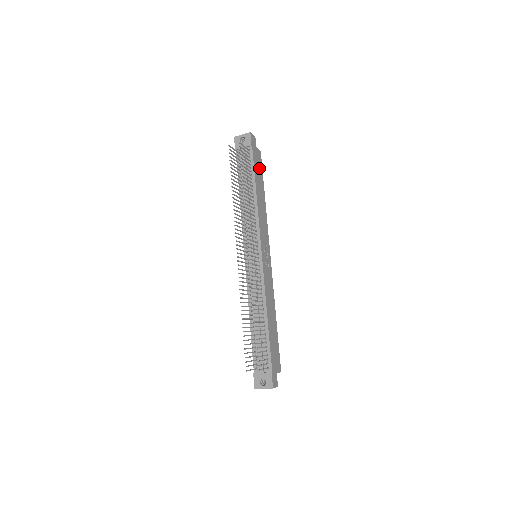
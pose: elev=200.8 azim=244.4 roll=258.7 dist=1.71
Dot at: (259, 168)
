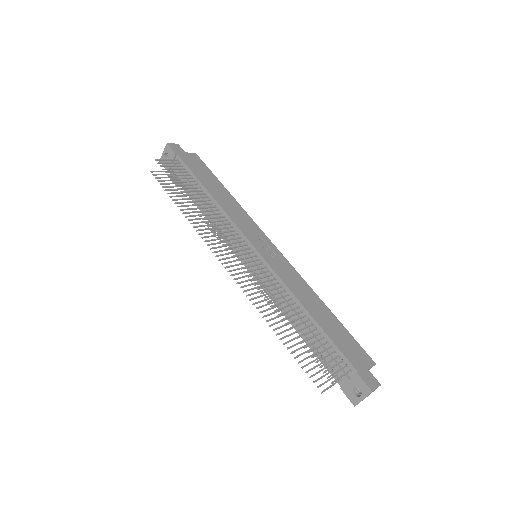
Dot at: (202, 169)
